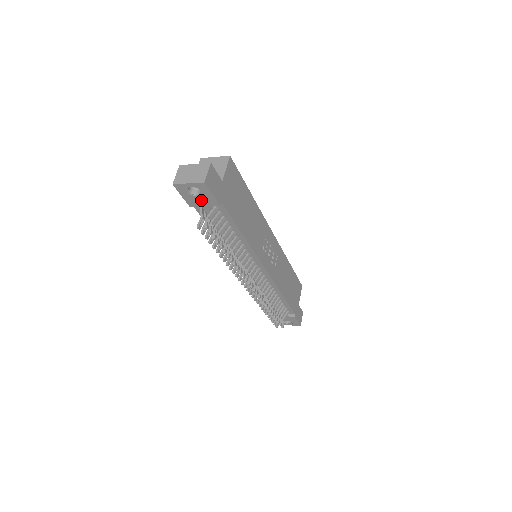
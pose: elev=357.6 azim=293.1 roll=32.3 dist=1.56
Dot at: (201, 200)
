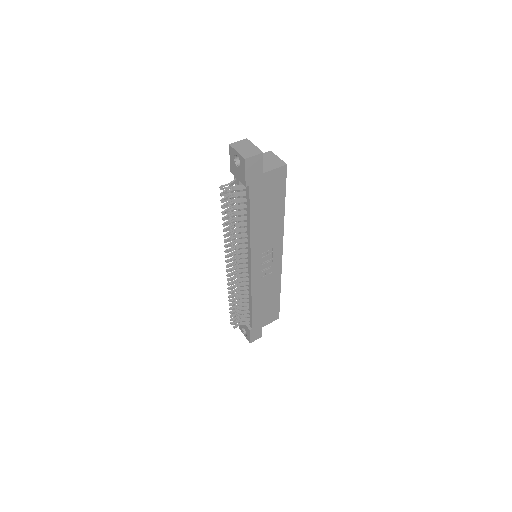
Dot at: (238, 172)
